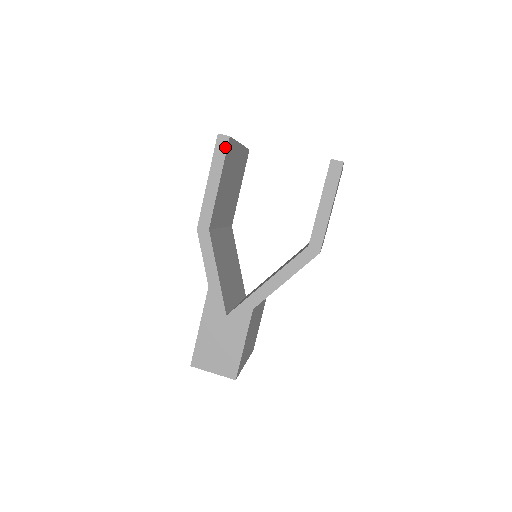
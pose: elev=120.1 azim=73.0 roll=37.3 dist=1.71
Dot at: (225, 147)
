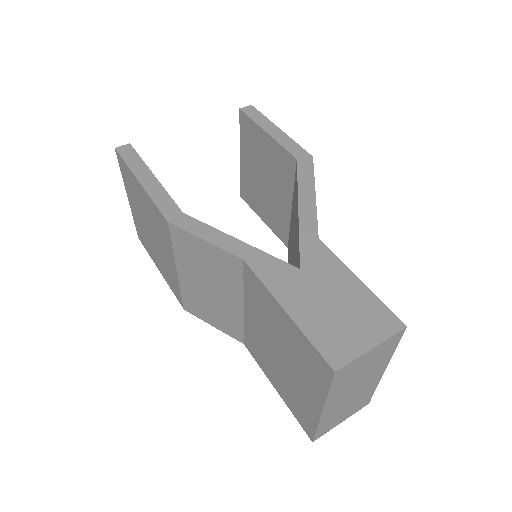
Dot at: (132, 151)
